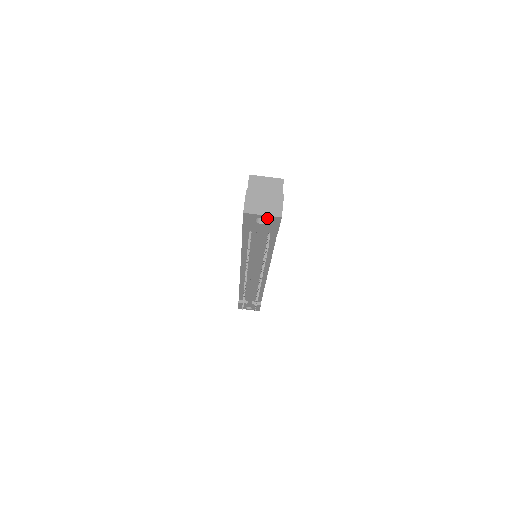
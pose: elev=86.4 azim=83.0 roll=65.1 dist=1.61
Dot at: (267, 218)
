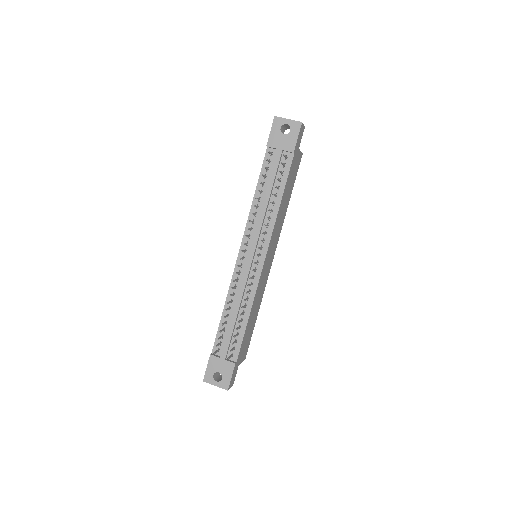
Dot at: (291, 124)
